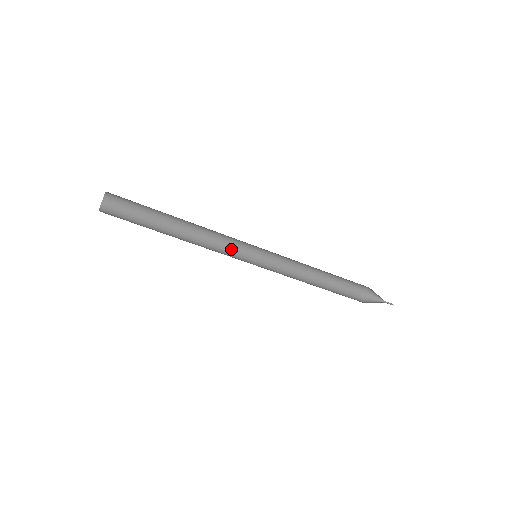
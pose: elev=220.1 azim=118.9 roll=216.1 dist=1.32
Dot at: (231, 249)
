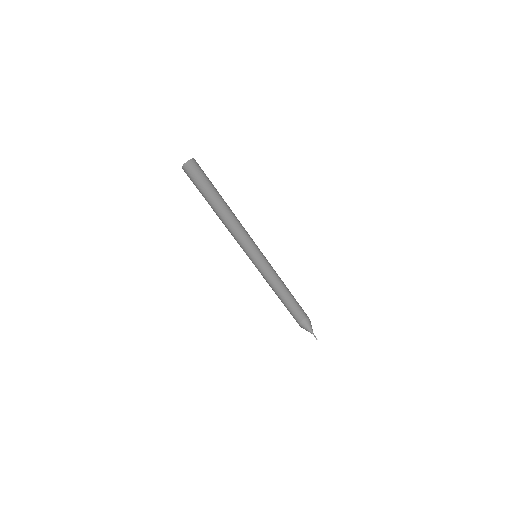
Dot at: (245, 240)
